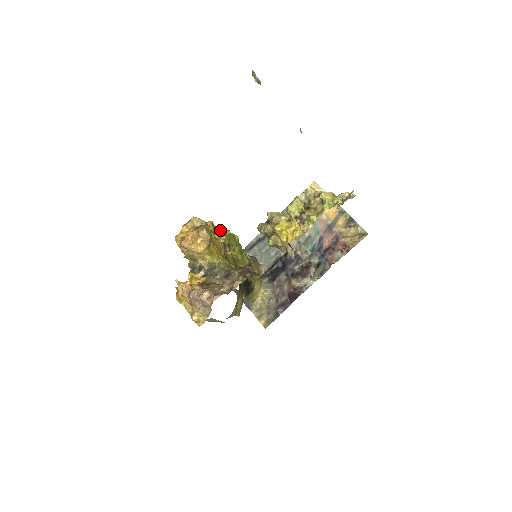
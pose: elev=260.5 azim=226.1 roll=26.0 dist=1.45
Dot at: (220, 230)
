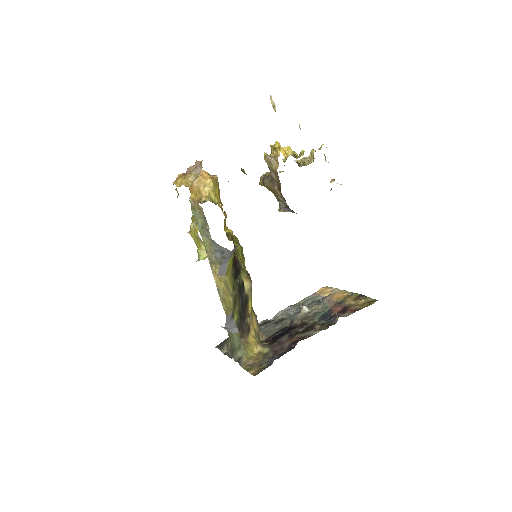
Dot at: occluded
